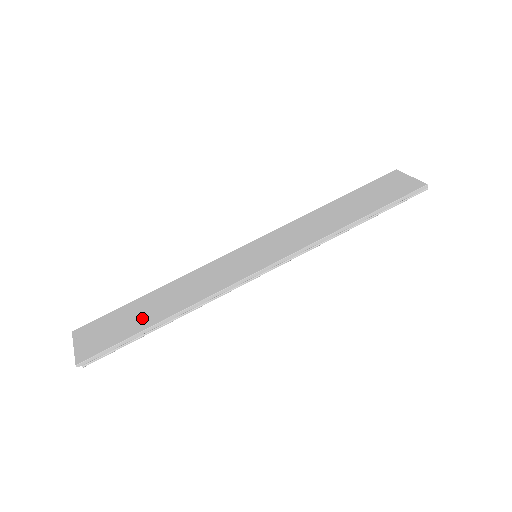
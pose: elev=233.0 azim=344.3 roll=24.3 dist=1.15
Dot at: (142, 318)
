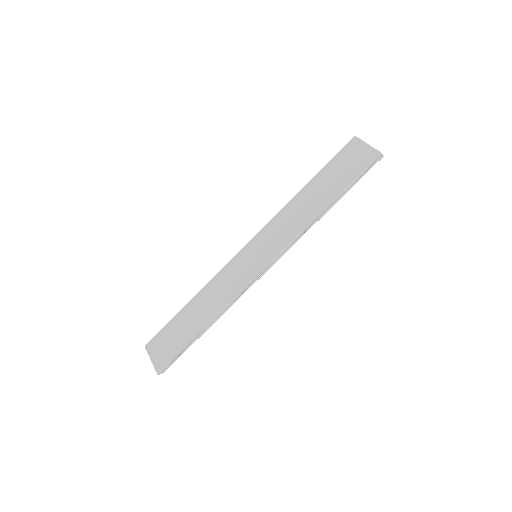
Dot at: (189, 329)
